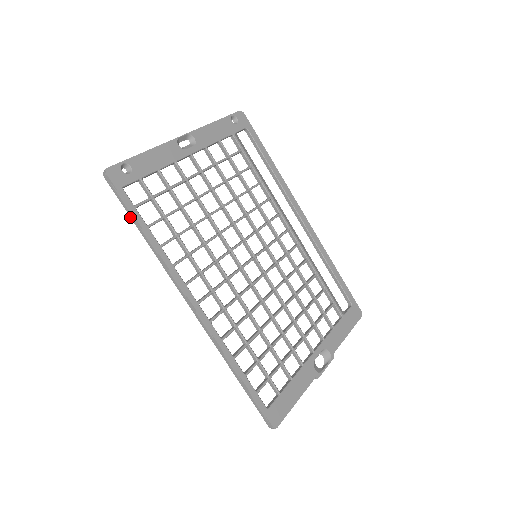
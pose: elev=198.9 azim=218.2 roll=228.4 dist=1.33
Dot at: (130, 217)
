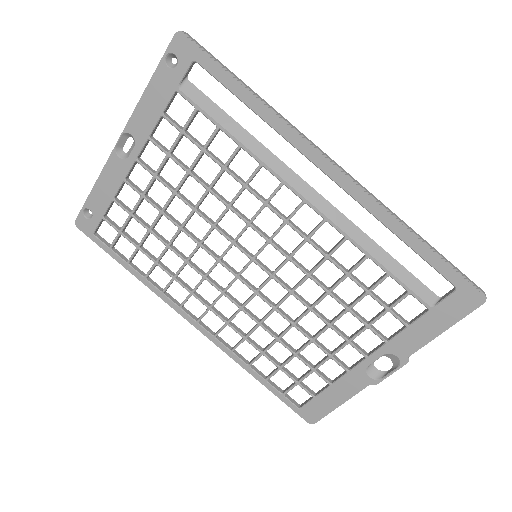
Dot at: (114, 255)
